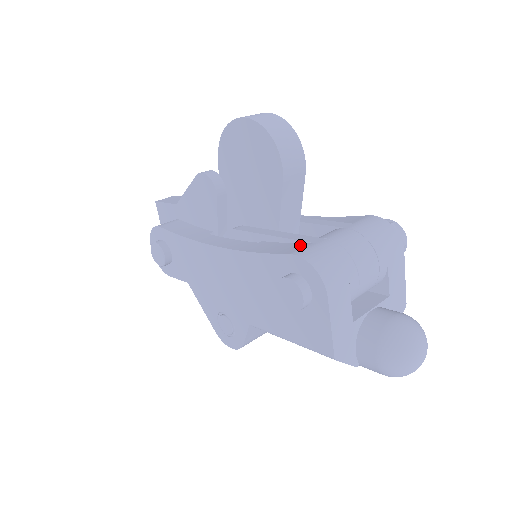
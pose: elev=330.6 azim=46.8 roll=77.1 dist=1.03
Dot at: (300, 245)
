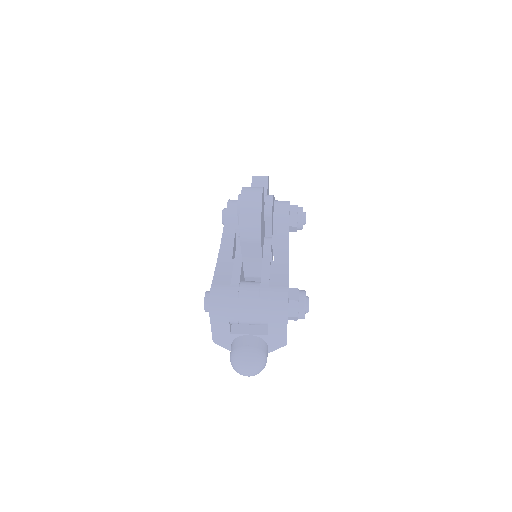
Dot at: (227, 282)
